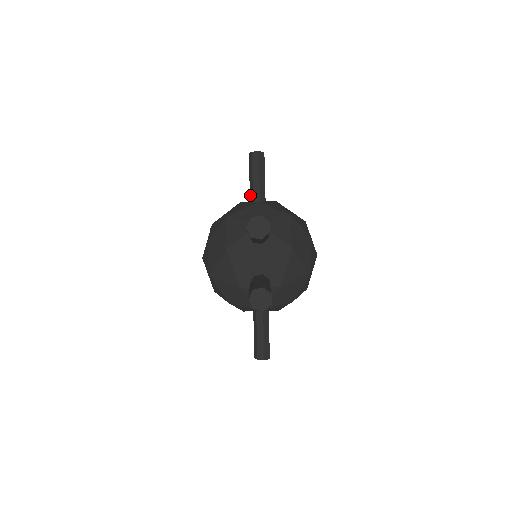
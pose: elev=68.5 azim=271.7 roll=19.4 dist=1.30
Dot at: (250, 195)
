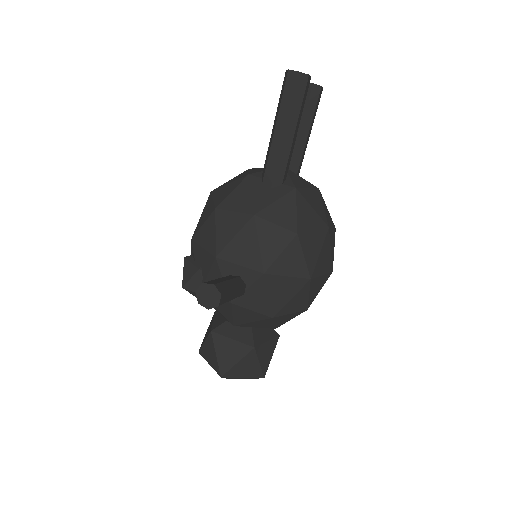
Dot at: occluded
